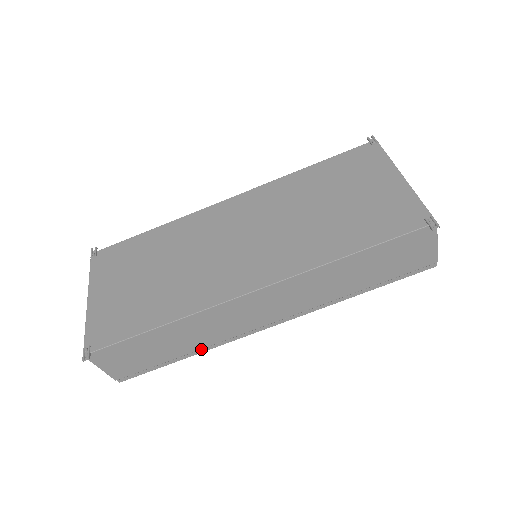
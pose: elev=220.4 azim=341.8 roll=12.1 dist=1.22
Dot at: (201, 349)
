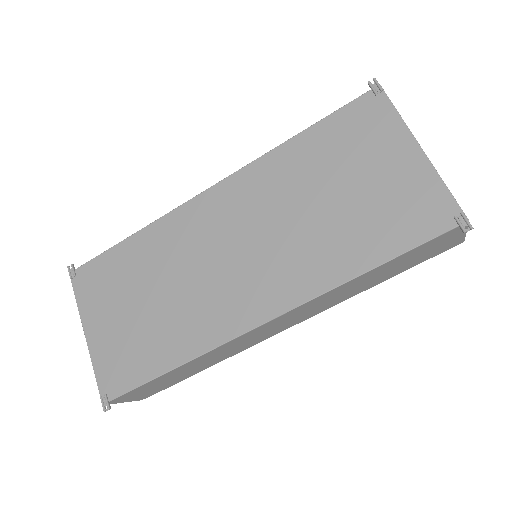
Dot at: (219, 361)
